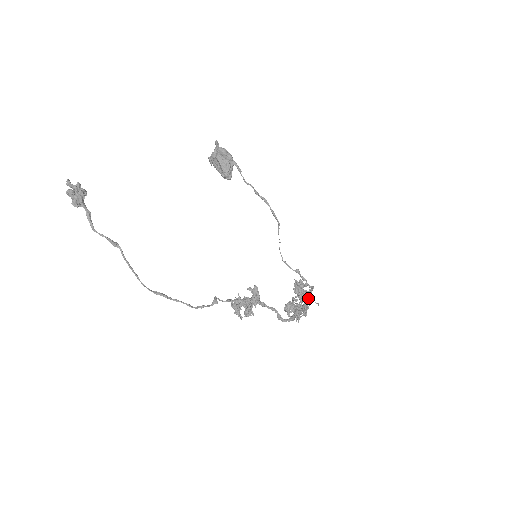
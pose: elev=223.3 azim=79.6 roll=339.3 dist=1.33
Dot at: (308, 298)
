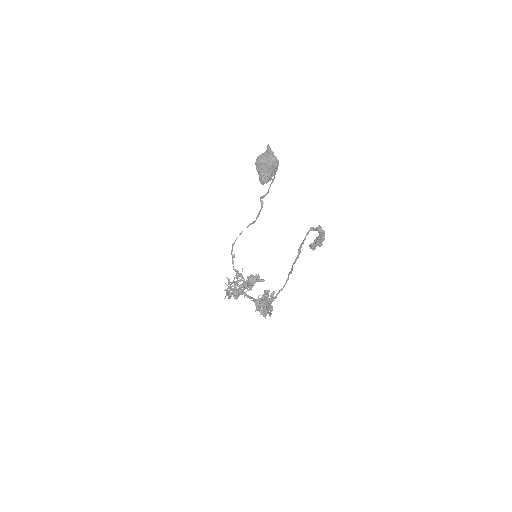
Dot at: (238, 281)
